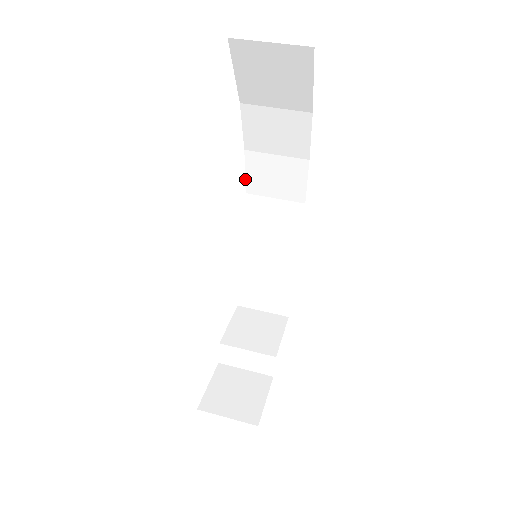
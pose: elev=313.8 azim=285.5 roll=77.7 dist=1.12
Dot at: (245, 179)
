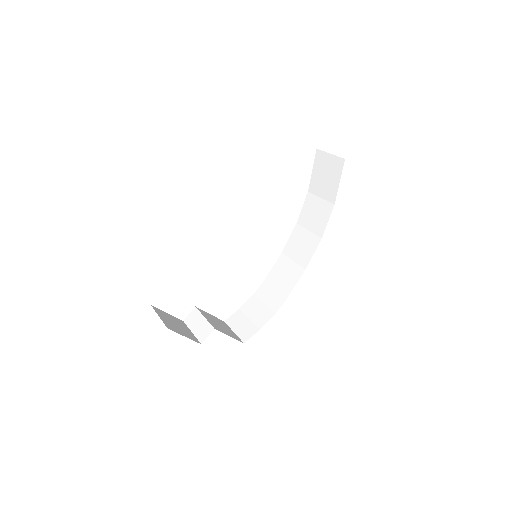
Dot at: (287, 243)
